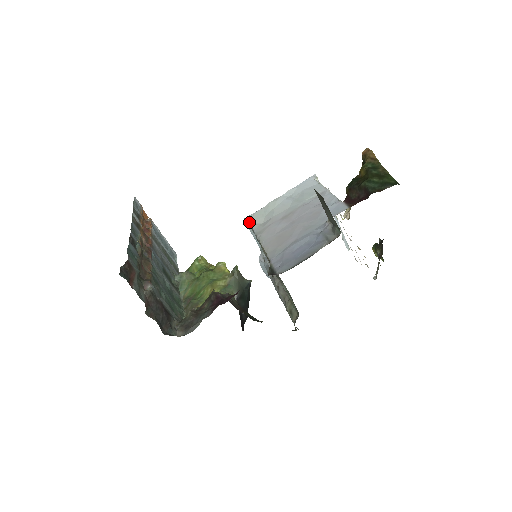
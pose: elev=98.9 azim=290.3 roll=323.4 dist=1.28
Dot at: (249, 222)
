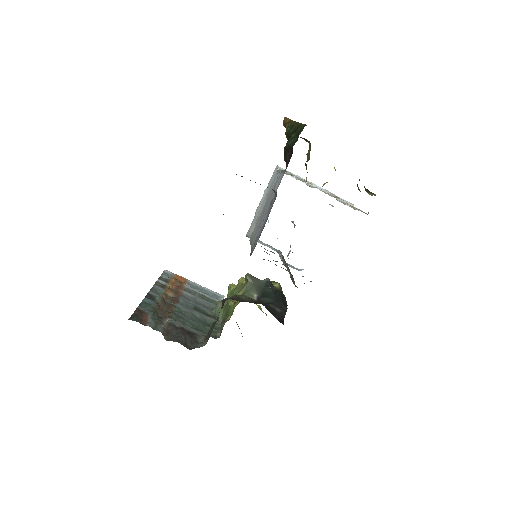
Dot at: (248, 235)
